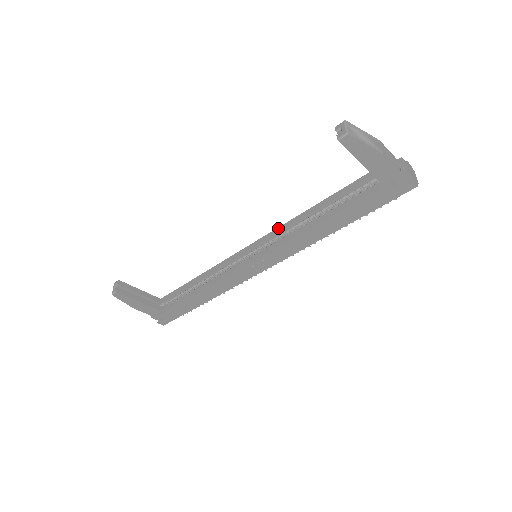
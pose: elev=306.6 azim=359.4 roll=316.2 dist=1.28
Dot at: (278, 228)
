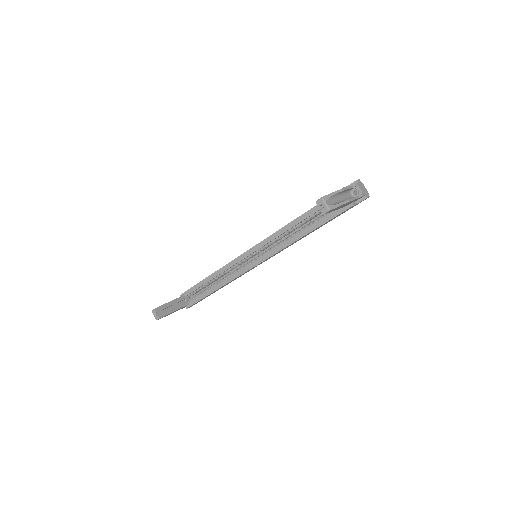
Dot at: (269, 237)
